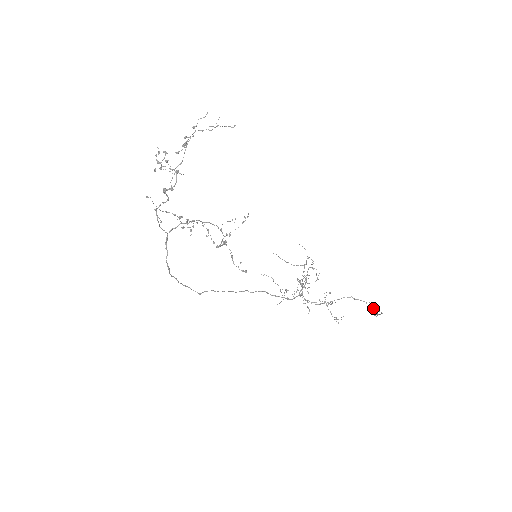
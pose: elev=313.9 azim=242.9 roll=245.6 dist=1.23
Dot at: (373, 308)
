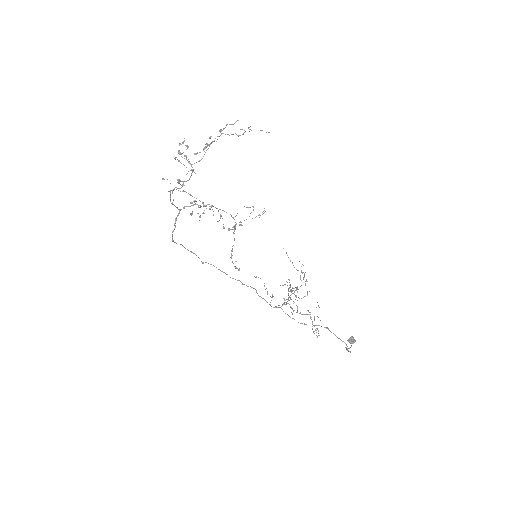
Dot at: (351, 338)
